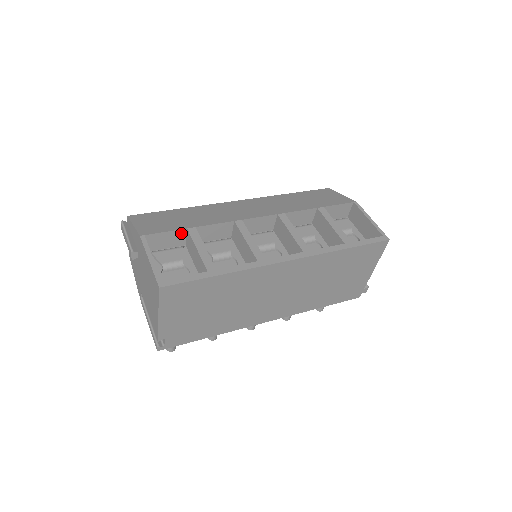
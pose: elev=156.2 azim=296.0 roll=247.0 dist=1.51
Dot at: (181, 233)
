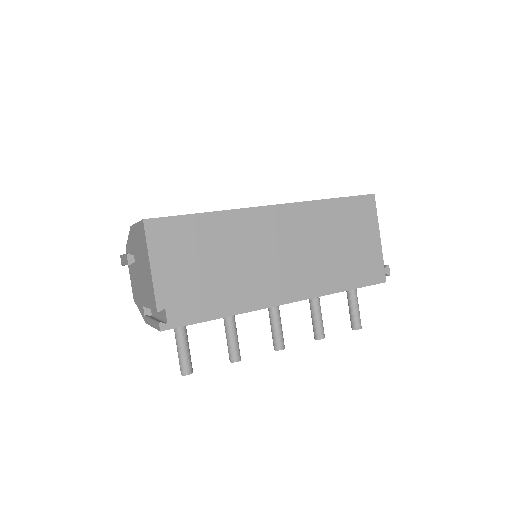
Dot at: occluded
